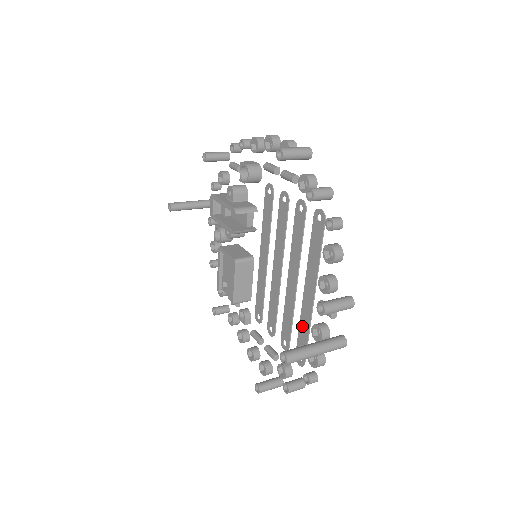
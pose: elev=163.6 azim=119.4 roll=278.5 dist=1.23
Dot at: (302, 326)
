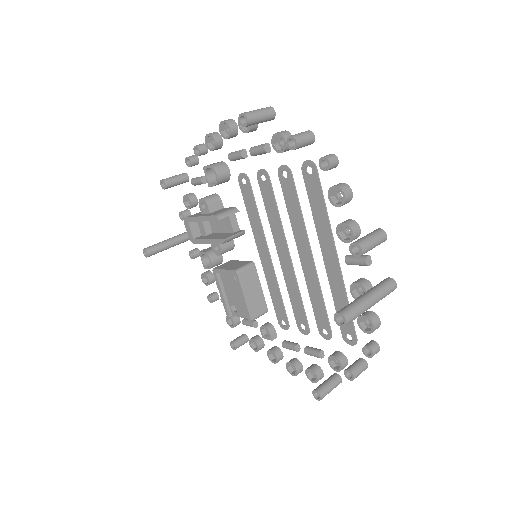
Dot at: (337, 299)
